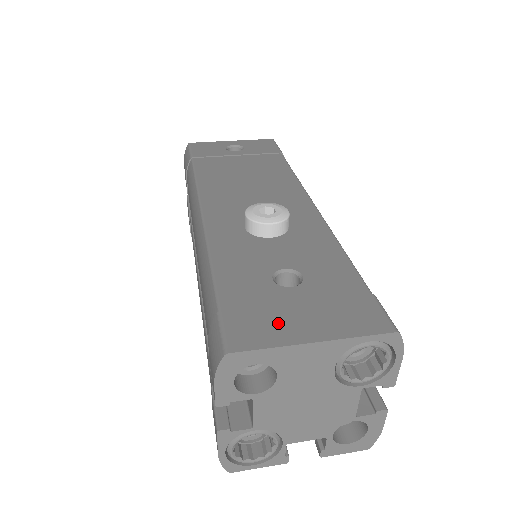
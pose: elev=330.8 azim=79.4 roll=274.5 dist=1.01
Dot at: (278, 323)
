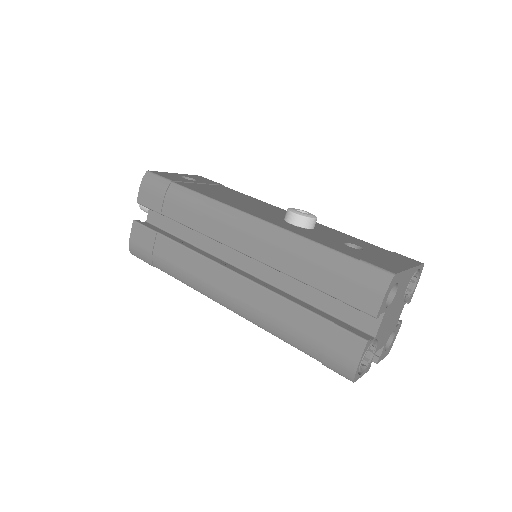
Dot at: (388, 262)
